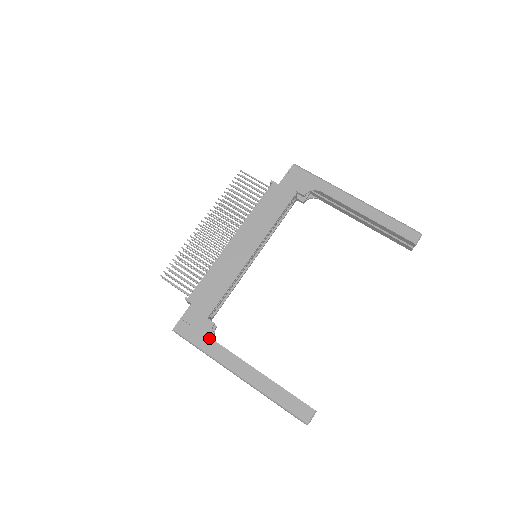
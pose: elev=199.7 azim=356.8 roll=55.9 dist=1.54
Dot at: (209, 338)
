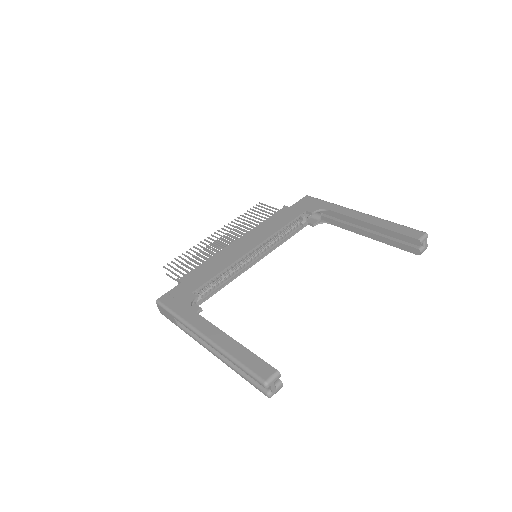
Dot at: (187, 307)
